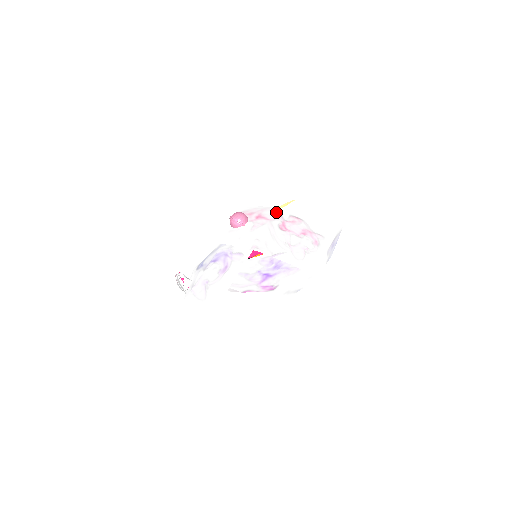
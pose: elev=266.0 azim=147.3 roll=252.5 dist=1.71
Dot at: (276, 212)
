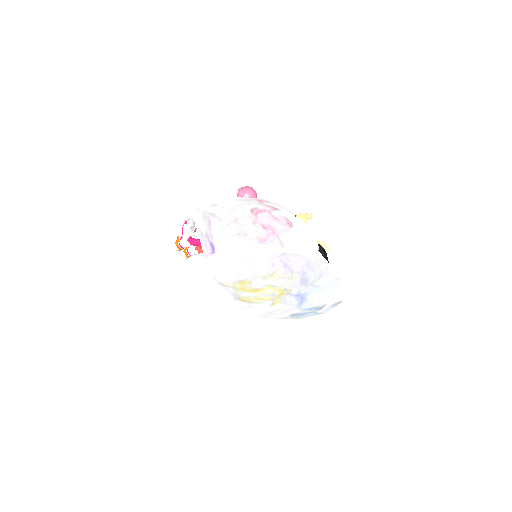
Dot at: (281, 209)
